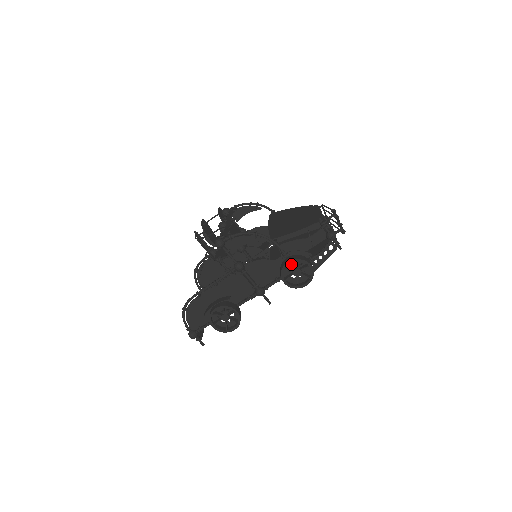
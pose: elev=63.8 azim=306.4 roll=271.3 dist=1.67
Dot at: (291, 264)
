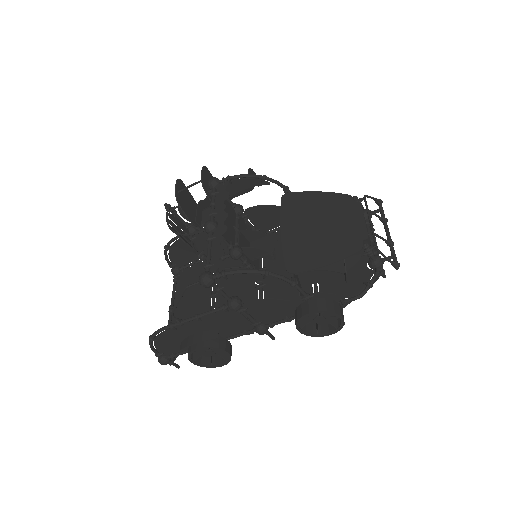
Dot at: occluded
